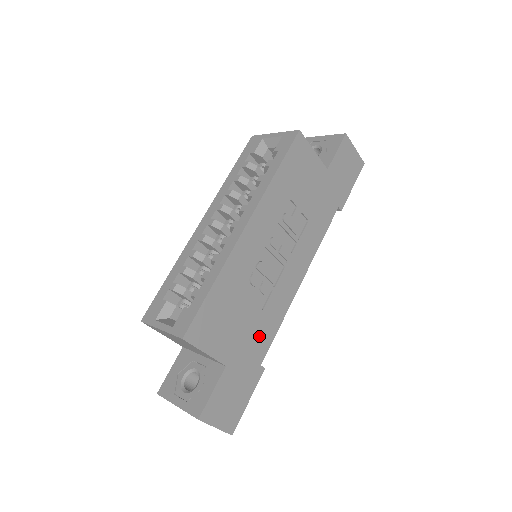
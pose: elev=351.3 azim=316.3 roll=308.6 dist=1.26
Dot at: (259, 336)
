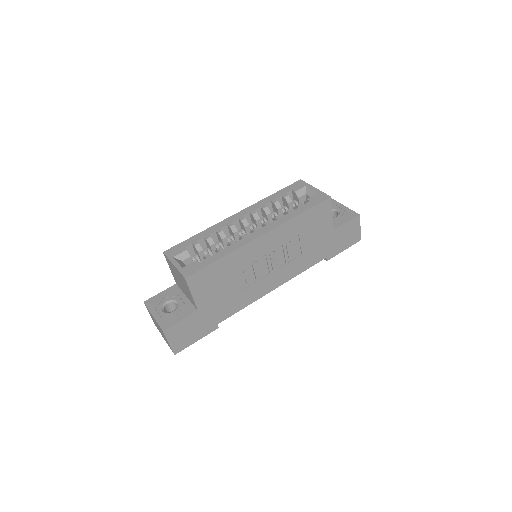
Dot at: (228, 306)
